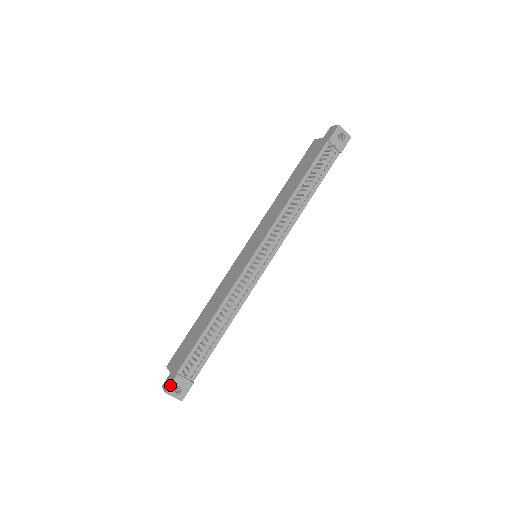
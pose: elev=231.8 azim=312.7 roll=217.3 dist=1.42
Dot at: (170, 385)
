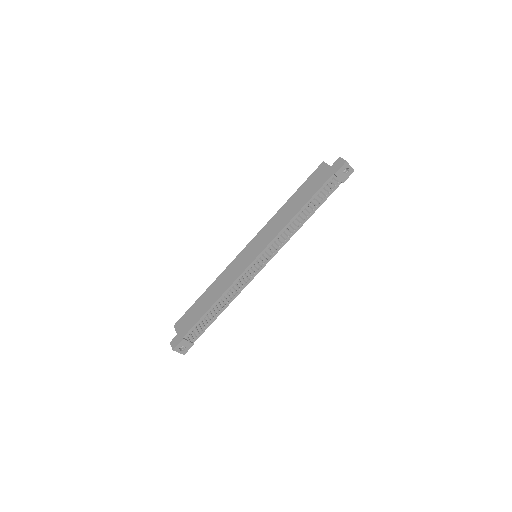
Dot at: (177, 345)
